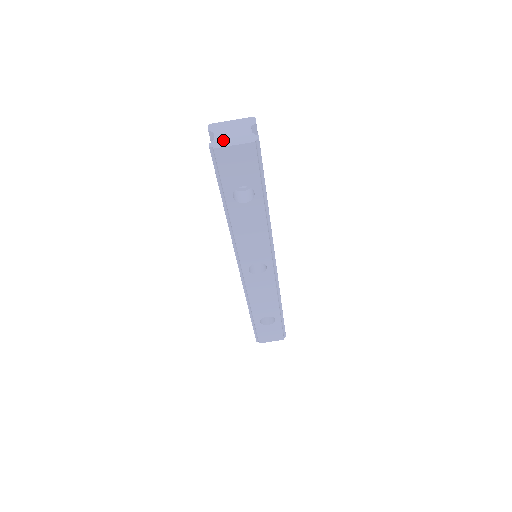
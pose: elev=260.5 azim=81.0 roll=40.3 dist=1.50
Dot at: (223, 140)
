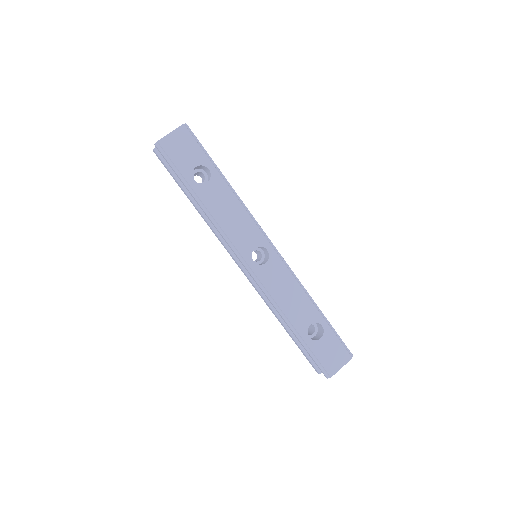
Dot at: occluded
